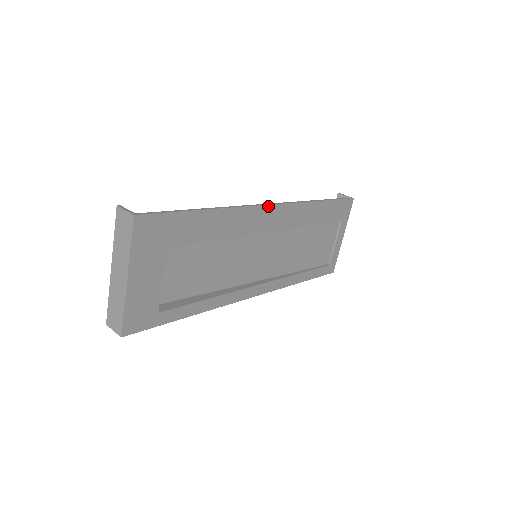
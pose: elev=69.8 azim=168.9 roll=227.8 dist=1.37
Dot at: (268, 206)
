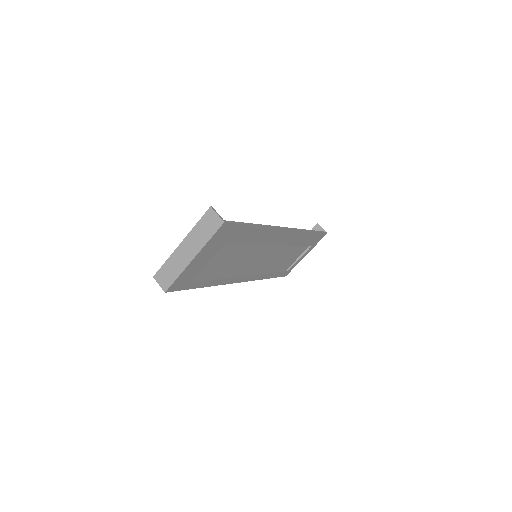
Dot at: (285, 229)
